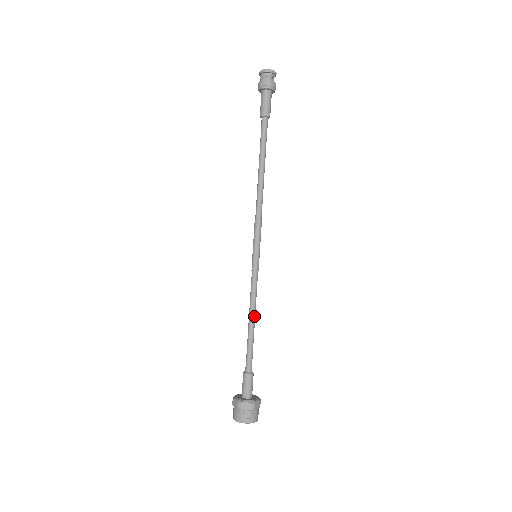
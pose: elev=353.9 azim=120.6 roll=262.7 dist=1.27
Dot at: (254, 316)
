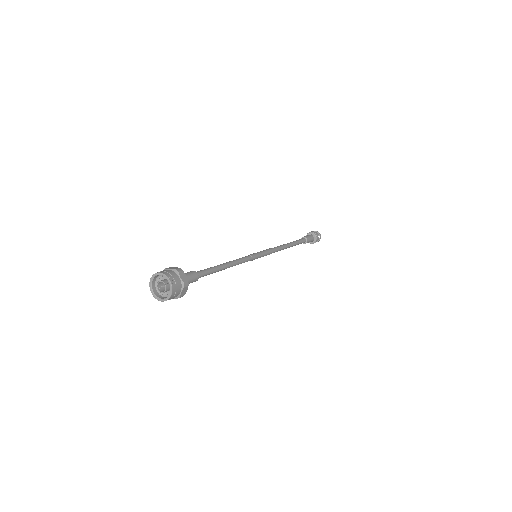
Dot at: (229, 263)
